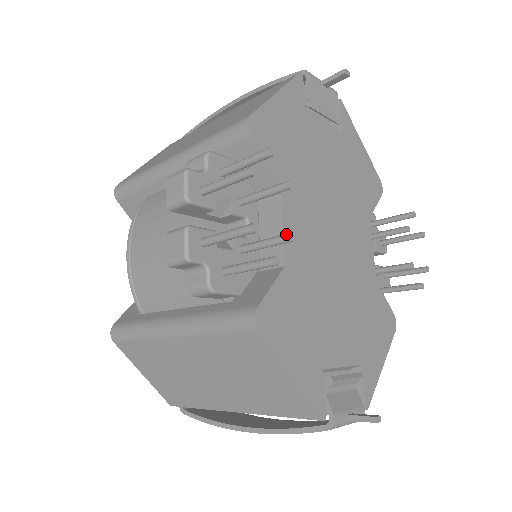
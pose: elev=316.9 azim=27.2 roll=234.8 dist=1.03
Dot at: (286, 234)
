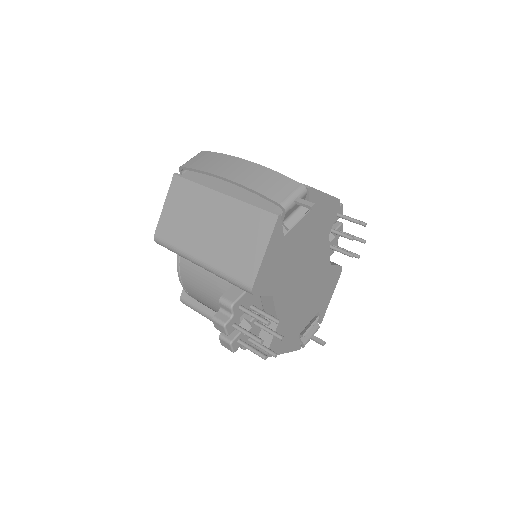
Dot at: (279, 338)
